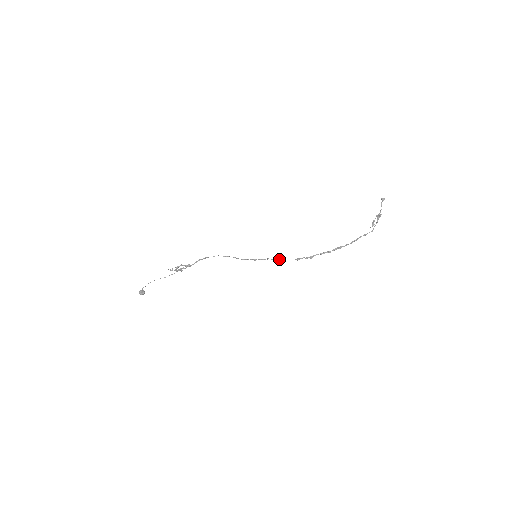
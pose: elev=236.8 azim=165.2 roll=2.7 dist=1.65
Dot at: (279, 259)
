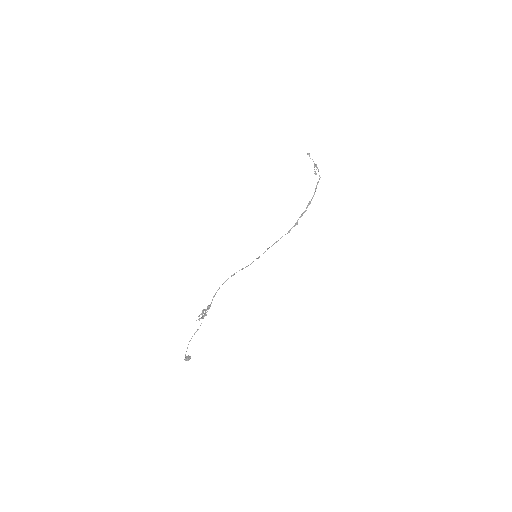
Dot at: (276, 242)
